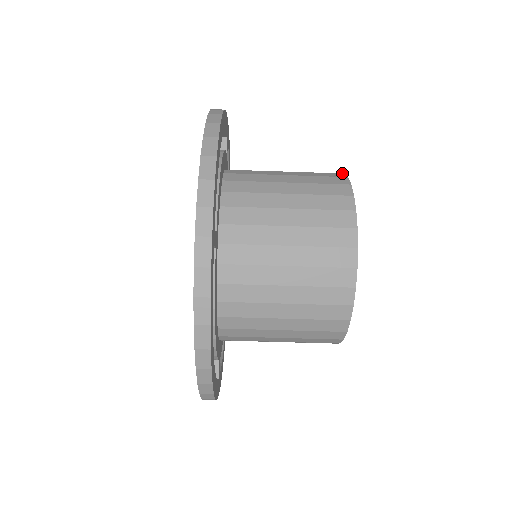
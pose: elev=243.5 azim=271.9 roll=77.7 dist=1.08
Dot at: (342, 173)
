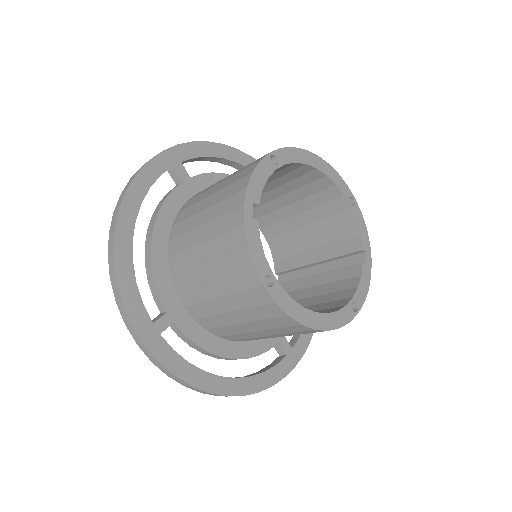
Dot at: (250, 173)
